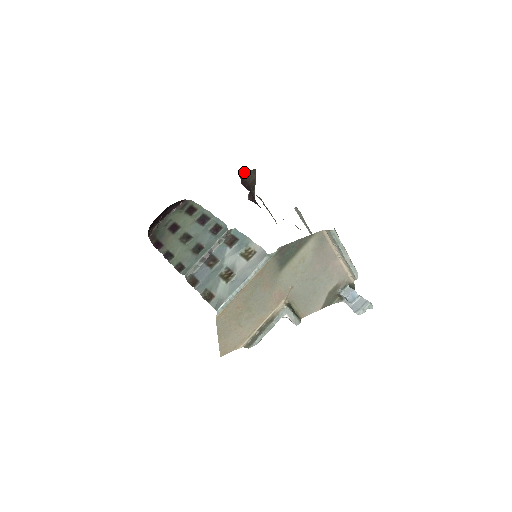
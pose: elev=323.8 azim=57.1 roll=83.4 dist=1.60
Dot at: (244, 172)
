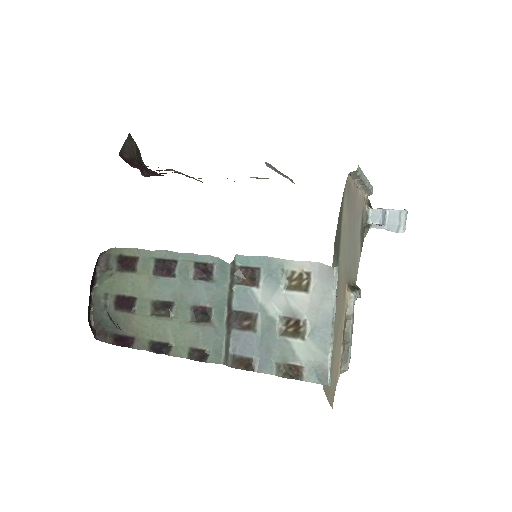
Dot at: (121, 149)
